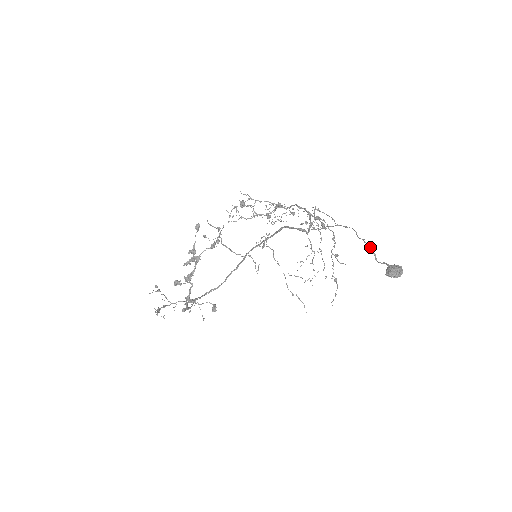
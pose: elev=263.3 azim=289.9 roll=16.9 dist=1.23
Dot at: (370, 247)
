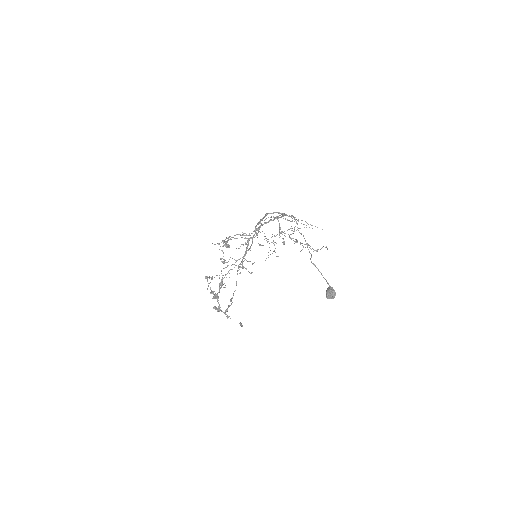
Dot at: (315, 266)
